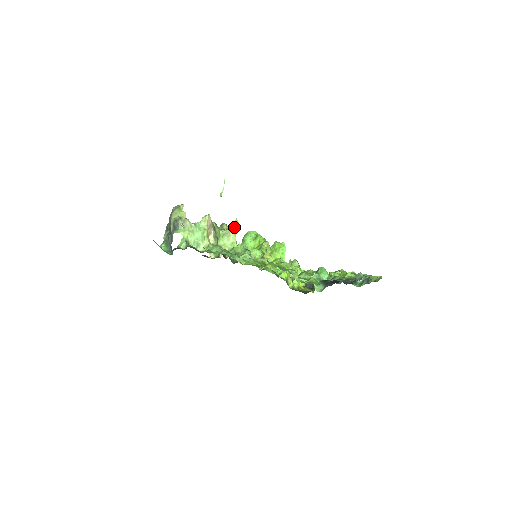
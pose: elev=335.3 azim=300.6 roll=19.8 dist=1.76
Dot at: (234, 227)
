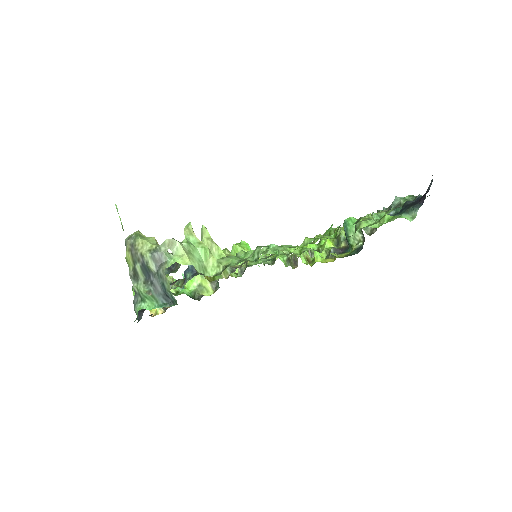
Dot at: (209, 235)
